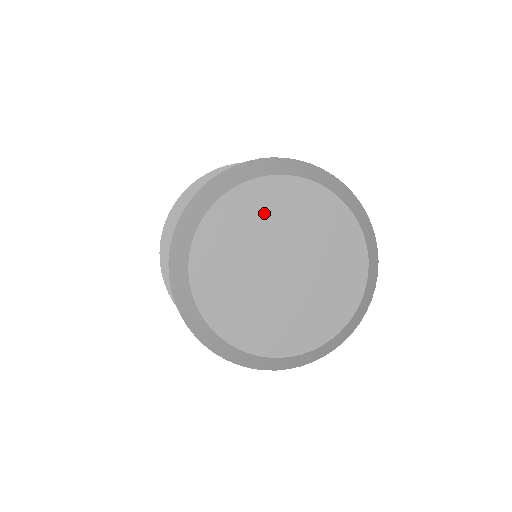
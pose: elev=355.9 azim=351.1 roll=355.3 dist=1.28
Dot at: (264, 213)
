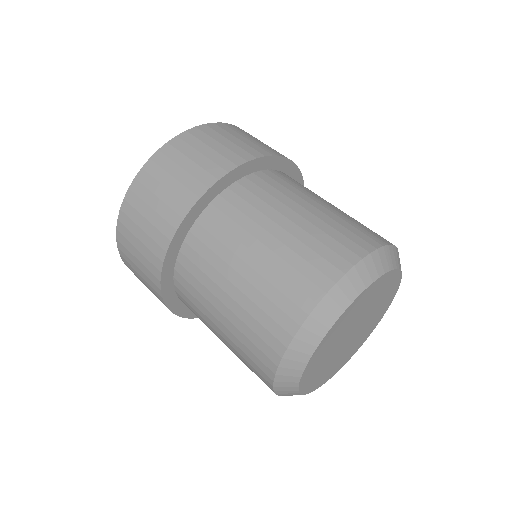
Dot at: (323, 356)
